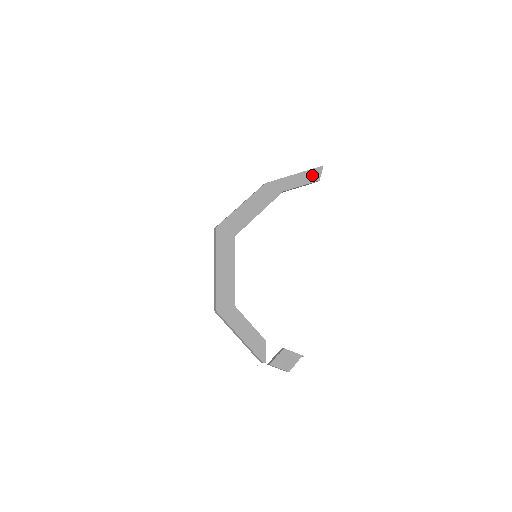
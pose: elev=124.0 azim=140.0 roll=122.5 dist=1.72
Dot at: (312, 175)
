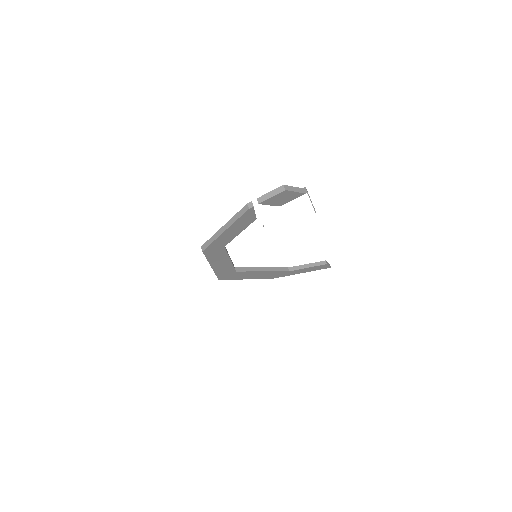
Dot at: occluded
